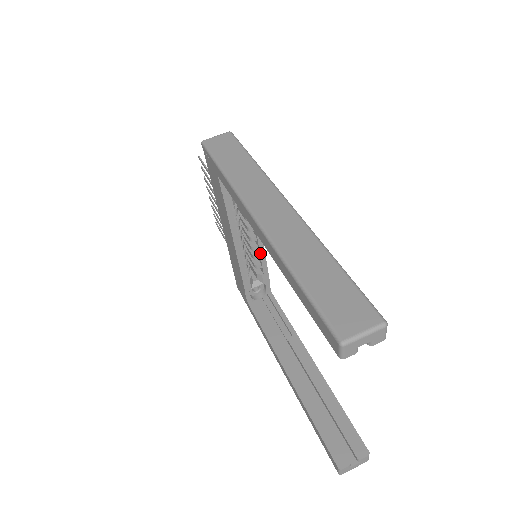
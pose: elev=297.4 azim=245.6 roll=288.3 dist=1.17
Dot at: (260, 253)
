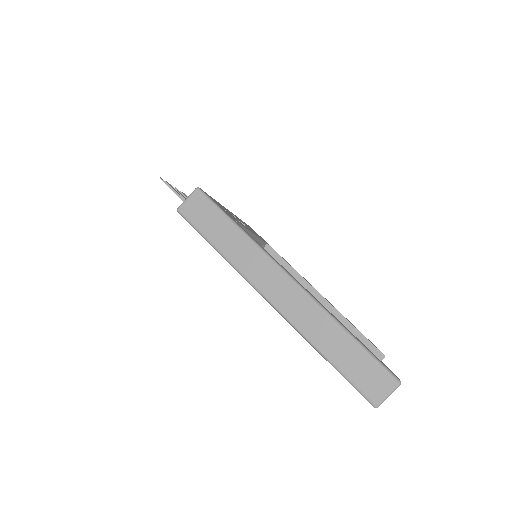
Dot at: (254, 239)
